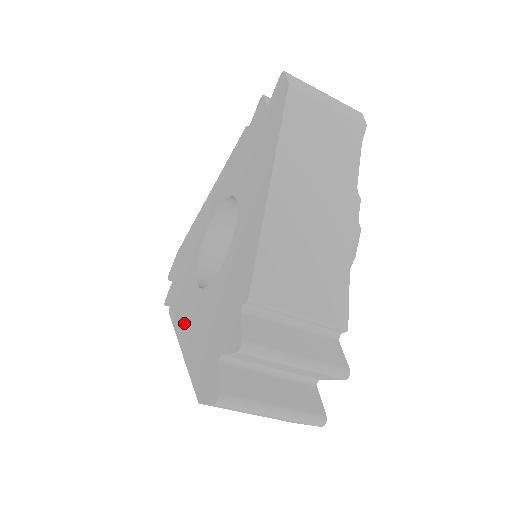
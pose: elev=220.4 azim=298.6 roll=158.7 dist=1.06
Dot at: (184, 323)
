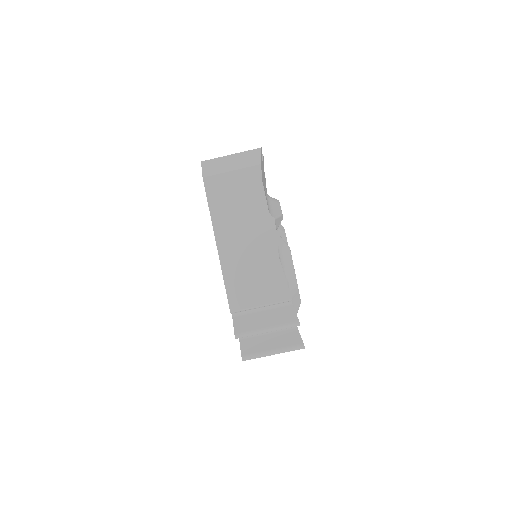
Dot at: occluded
